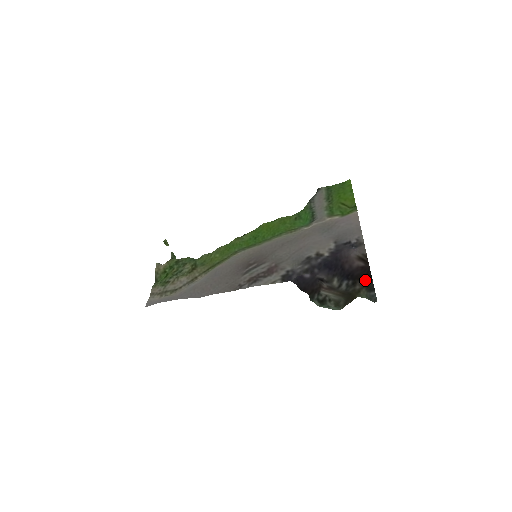
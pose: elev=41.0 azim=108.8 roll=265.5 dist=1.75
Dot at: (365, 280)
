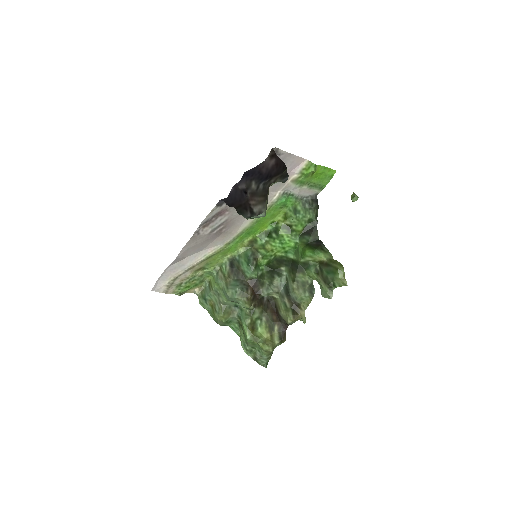
Dot at: (281, 174)
